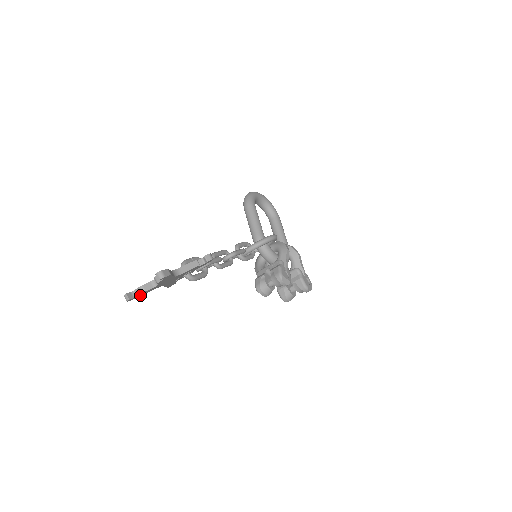
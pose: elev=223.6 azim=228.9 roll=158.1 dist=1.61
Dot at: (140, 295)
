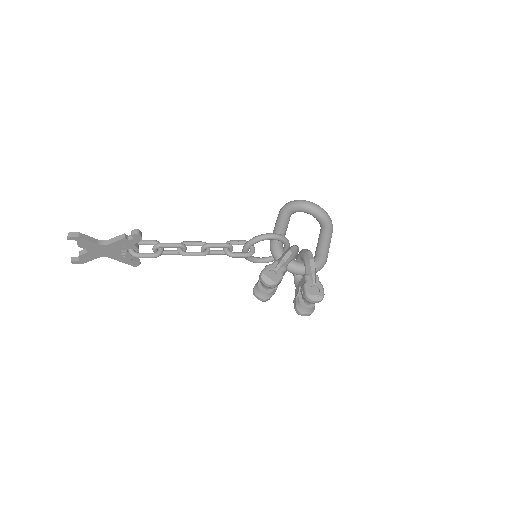
Dot at: (84, 260)
